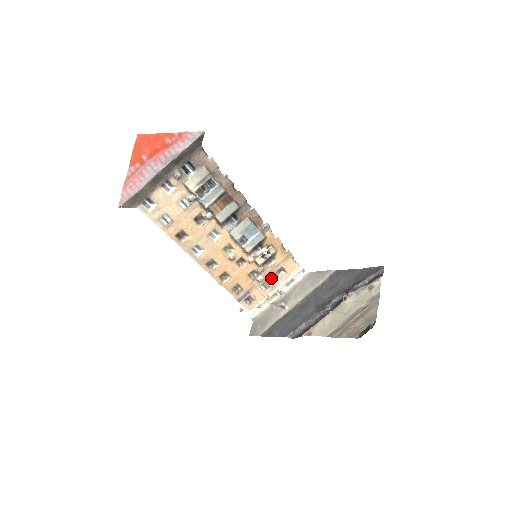
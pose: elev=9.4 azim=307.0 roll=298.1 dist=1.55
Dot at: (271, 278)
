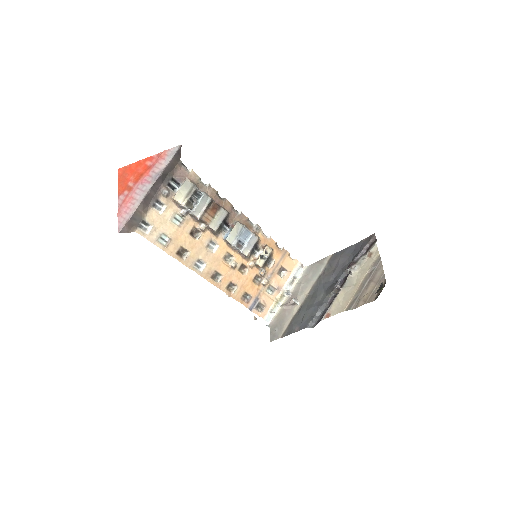
Dot at: (274, 280)
